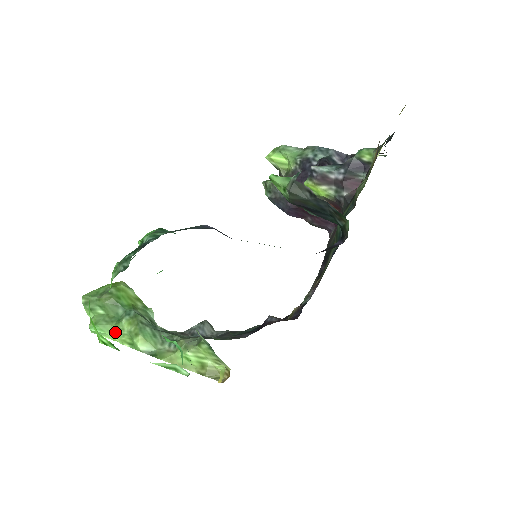
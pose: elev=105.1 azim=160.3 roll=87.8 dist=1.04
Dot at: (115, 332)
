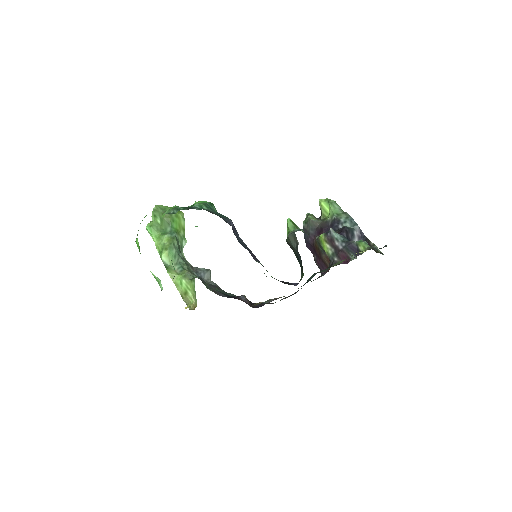
Dot at: (157, 238)
